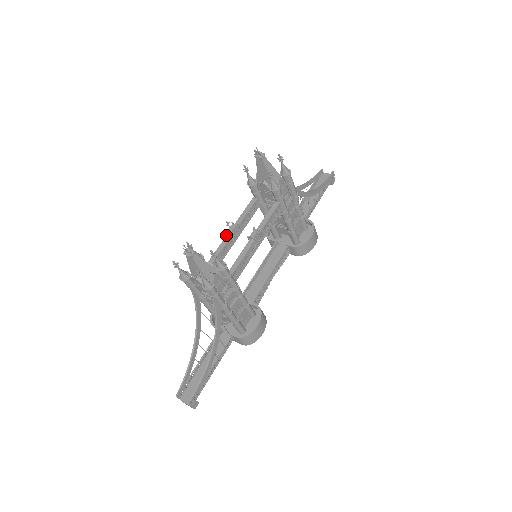
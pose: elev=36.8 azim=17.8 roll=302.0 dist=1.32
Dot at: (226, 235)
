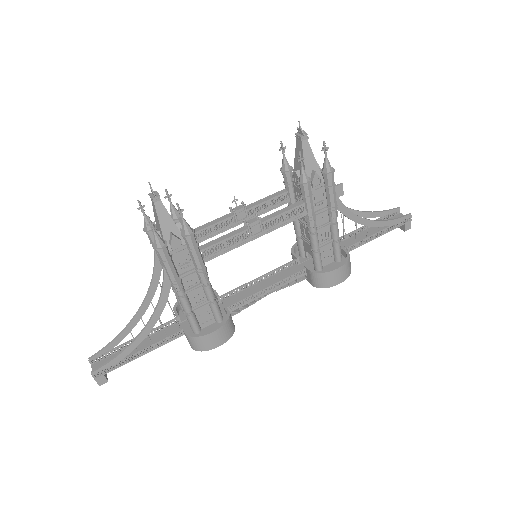
Dot at: occluded
